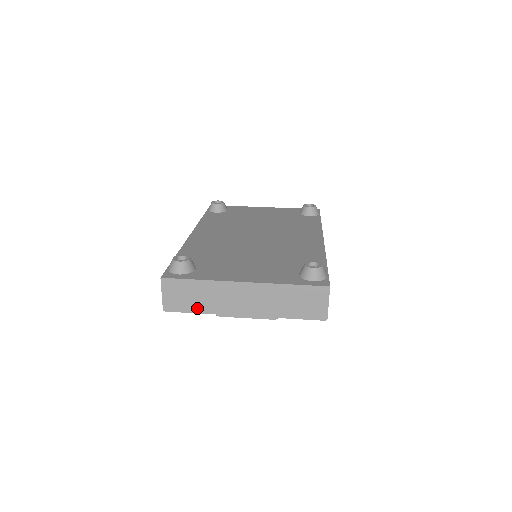
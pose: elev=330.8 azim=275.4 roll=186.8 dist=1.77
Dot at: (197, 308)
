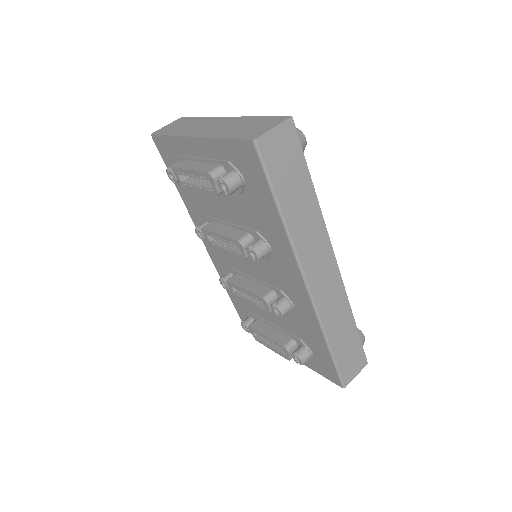
Dot at: (172, 132)
